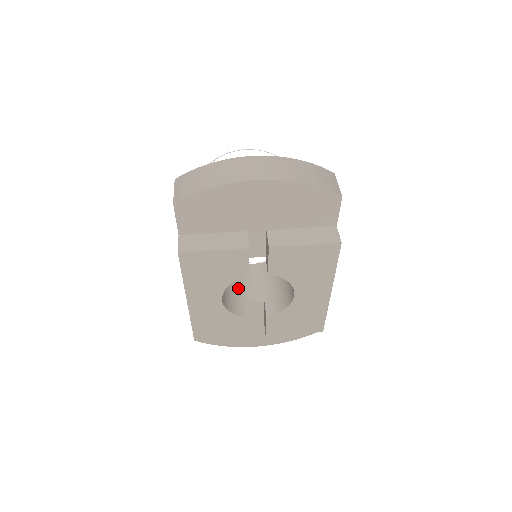
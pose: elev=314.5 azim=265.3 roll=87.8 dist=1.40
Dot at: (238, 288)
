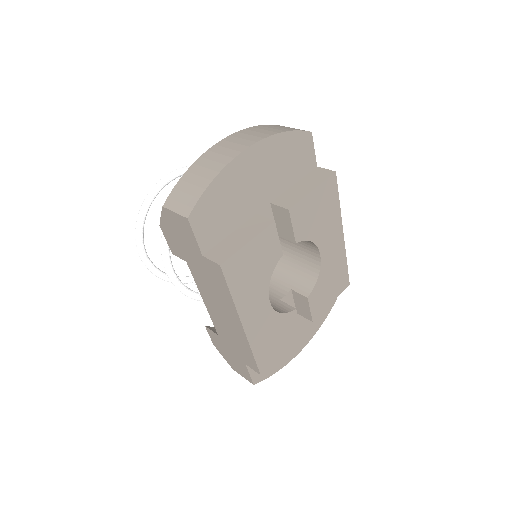
Dot at: occluded
